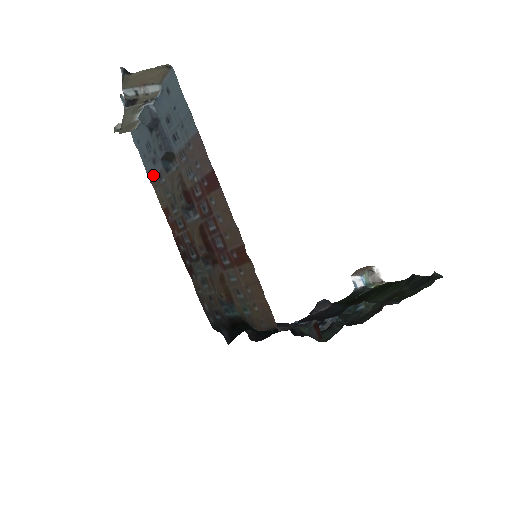
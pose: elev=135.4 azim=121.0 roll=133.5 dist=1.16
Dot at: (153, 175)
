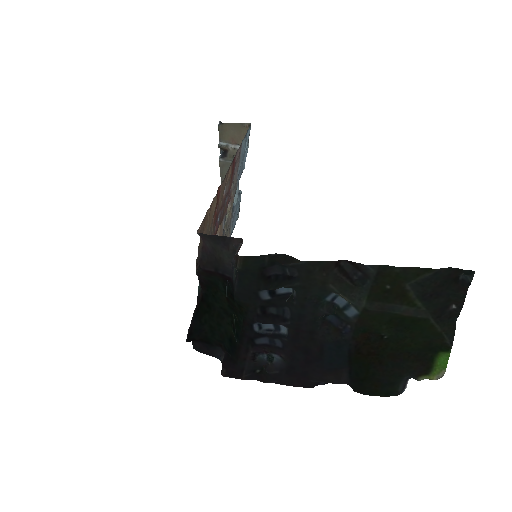
Dot at: occluded
